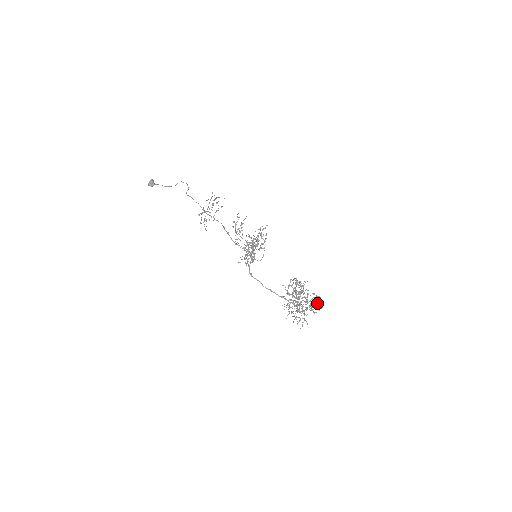
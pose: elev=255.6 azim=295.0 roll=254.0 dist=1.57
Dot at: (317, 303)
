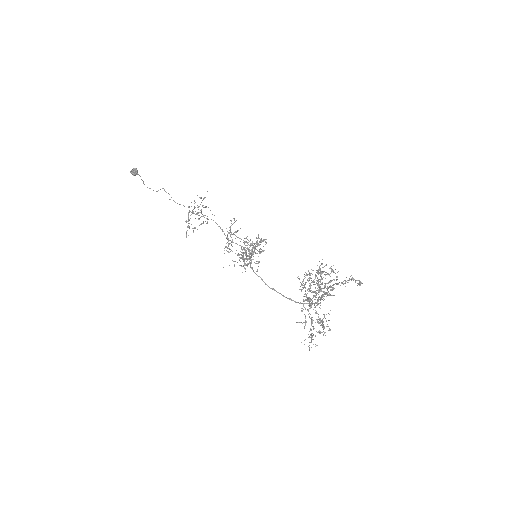
Dot at: occluded
